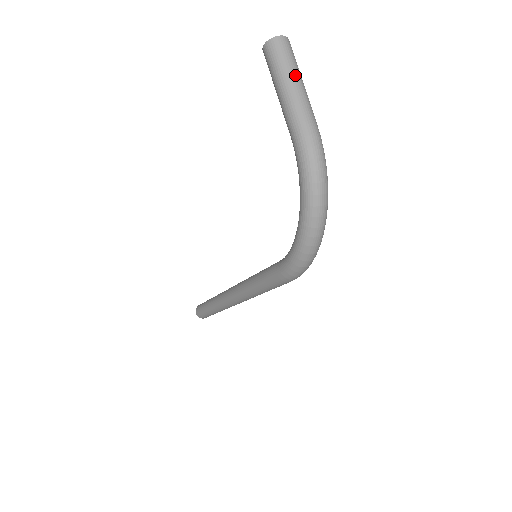
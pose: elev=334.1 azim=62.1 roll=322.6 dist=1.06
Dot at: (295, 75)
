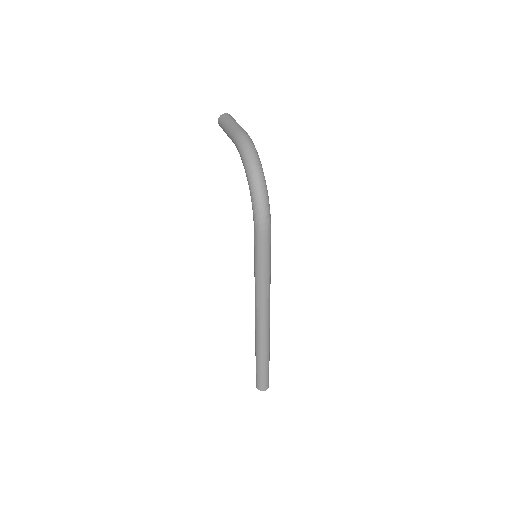
Dot at: (232, 120)
